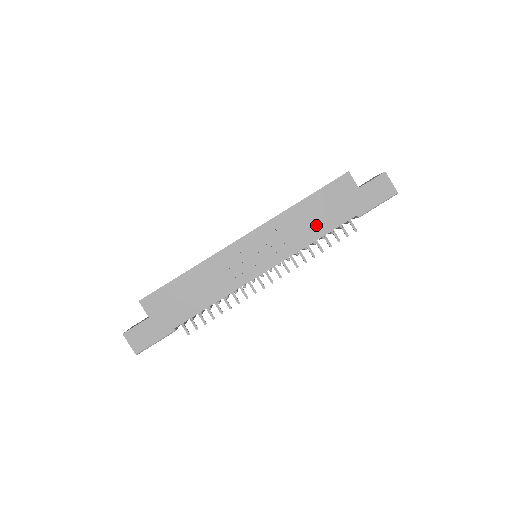
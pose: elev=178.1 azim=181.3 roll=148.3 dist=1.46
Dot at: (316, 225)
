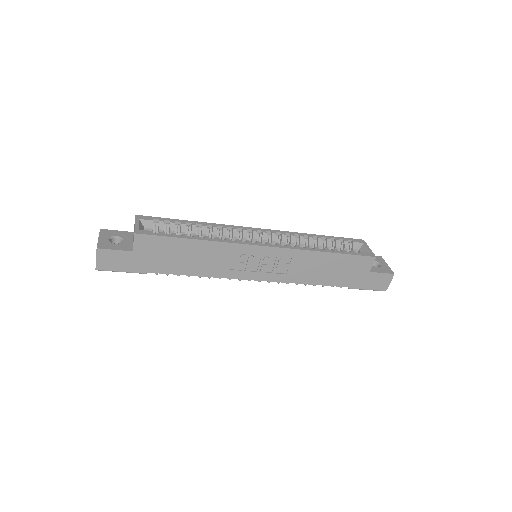
Dot at: (320, 275)
